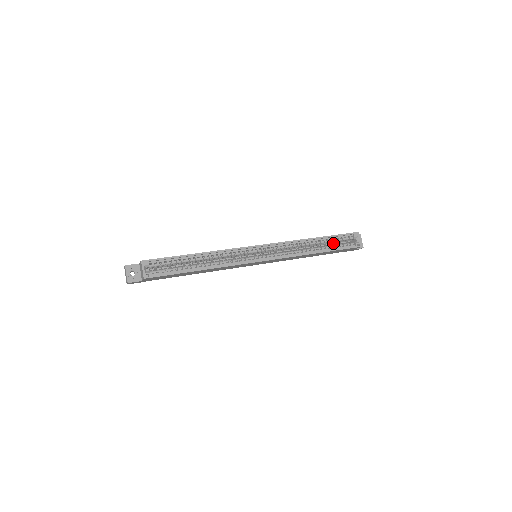
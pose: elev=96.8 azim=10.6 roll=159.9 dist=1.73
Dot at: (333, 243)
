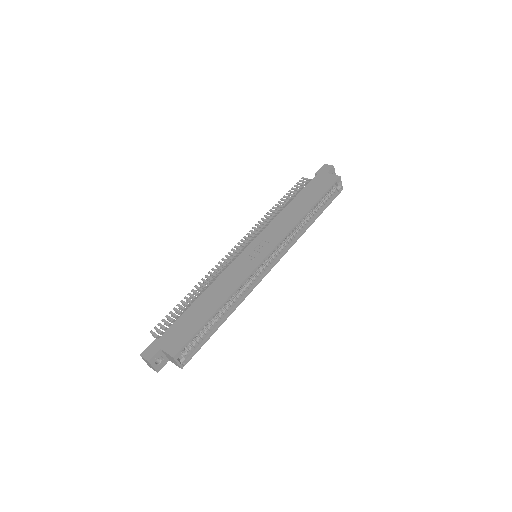
Dot at: occluded
